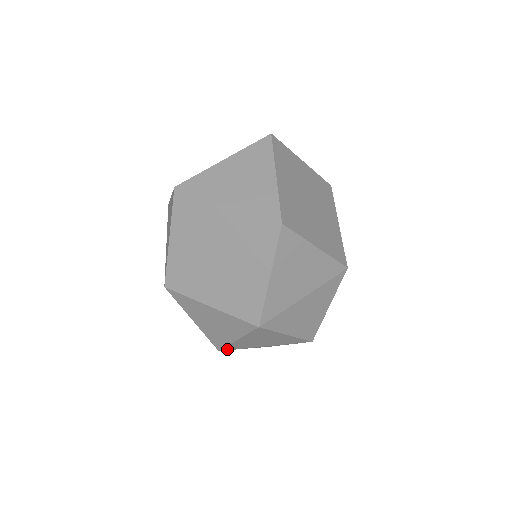
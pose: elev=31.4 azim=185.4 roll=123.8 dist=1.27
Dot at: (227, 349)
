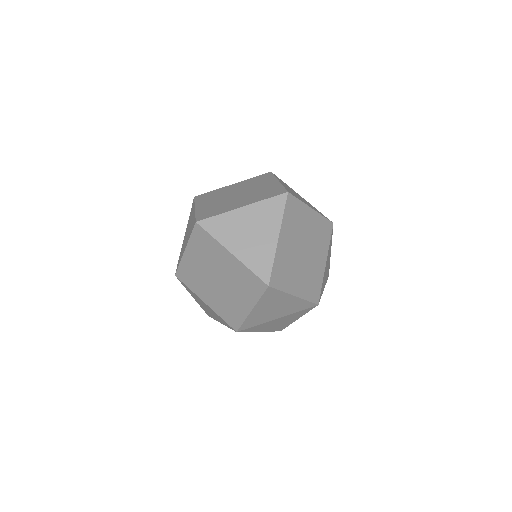
Dot at: occluded
